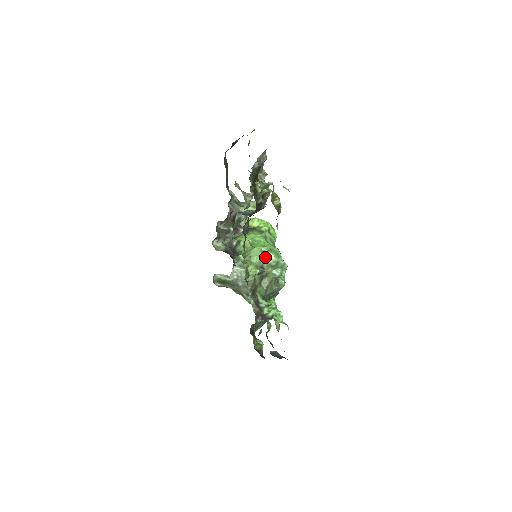
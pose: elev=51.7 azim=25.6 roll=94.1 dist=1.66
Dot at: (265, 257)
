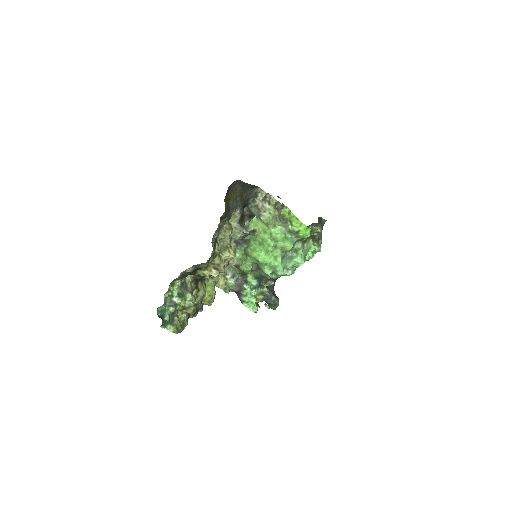
Dot at: (208, 301)
